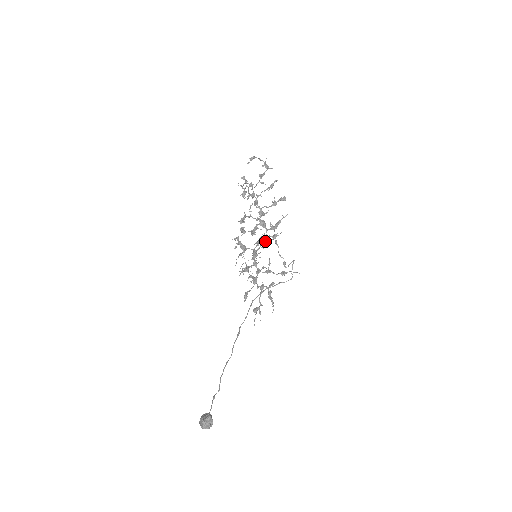
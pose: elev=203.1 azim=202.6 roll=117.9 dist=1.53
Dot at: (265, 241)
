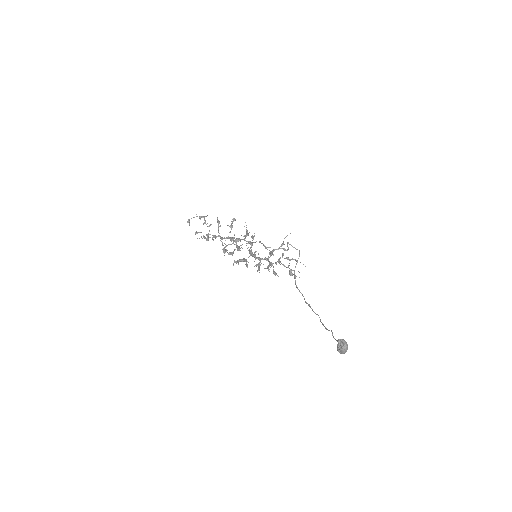
Dot at: (250, 244)
